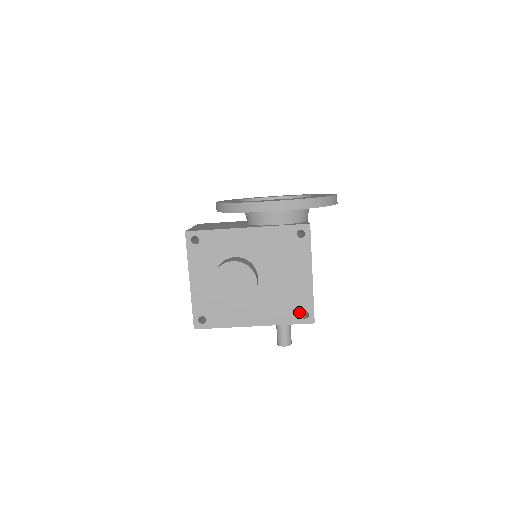
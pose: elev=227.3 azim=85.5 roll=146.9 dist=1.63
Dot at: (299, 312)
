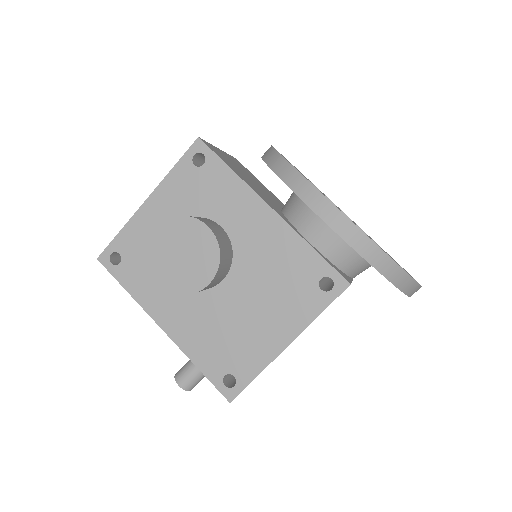
Dot at: (226, 370)
